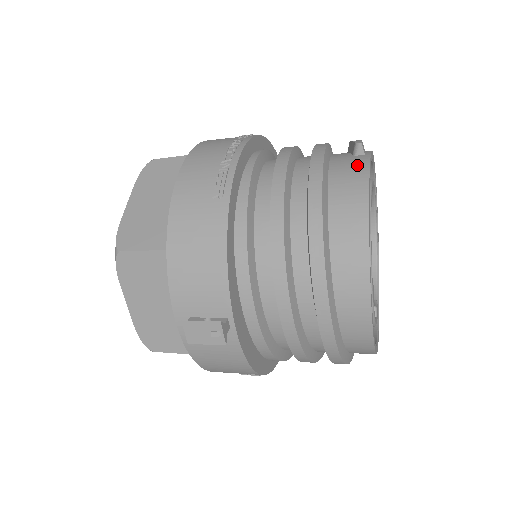
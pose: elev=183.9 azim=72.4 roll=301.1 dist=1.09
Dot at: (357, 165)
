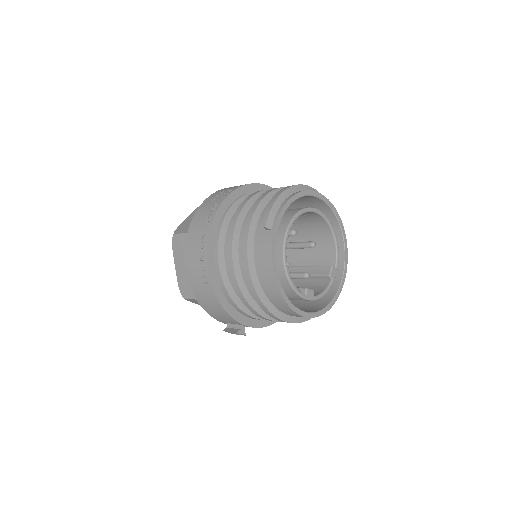
Dot at: (266, 246)
